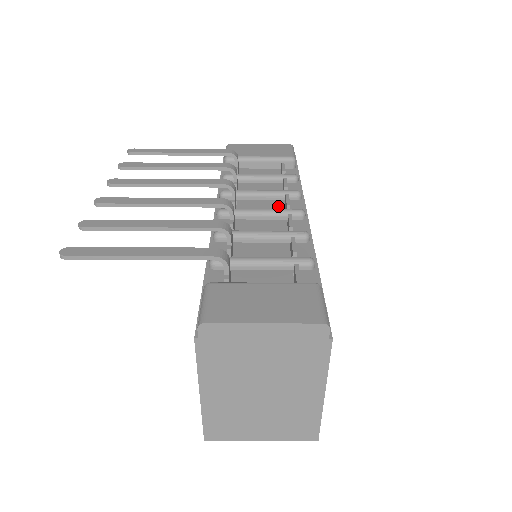
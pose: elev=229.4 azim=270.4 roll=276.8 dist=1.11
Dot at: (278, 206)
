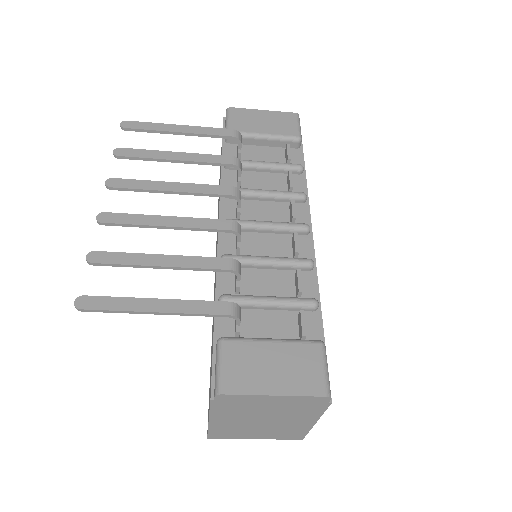
Dot at: (283, 212)
